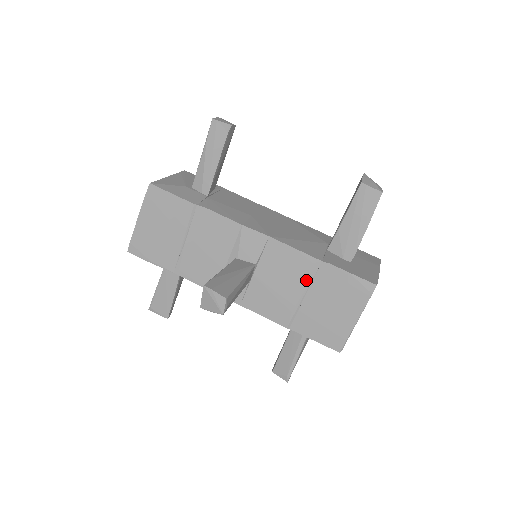
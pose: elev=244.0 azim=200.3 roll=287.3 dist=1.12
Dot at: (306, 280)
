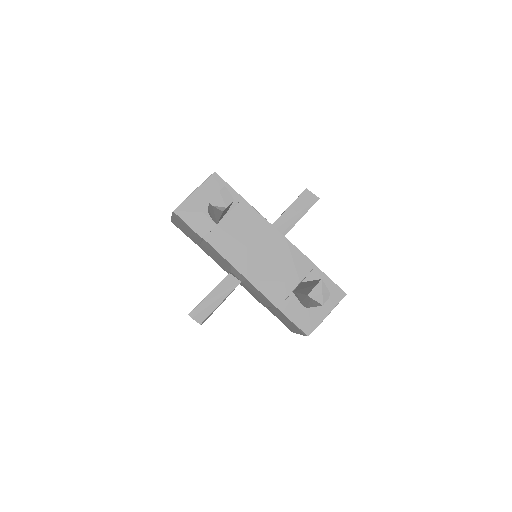
Dot at: (270, 305)
